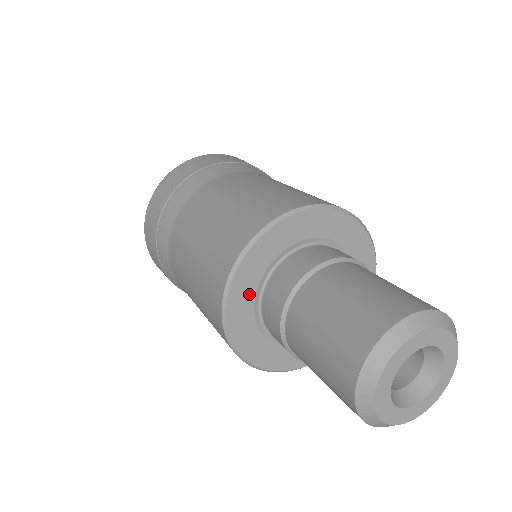
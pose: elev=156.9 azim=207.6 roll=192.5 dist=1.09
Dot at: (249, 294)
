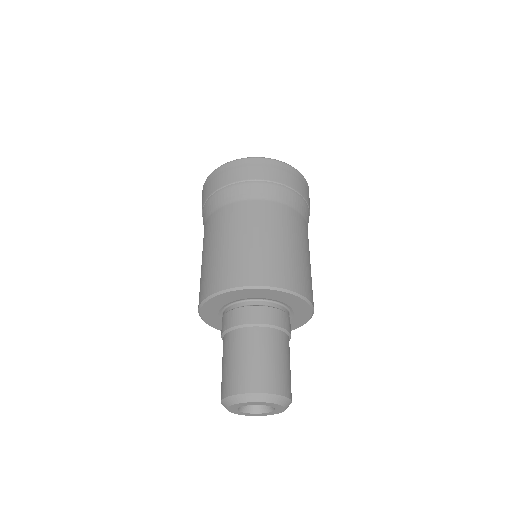
Dot at: occluded
